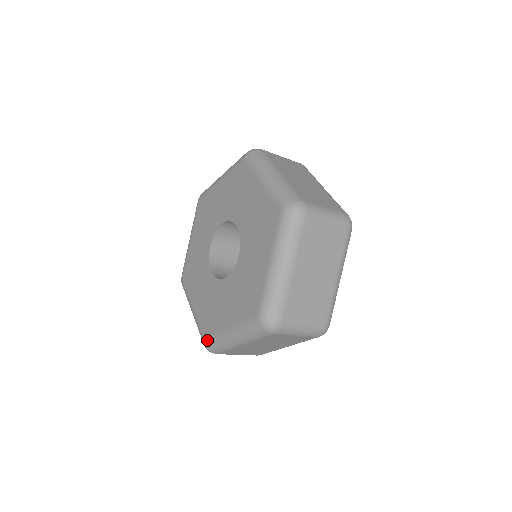
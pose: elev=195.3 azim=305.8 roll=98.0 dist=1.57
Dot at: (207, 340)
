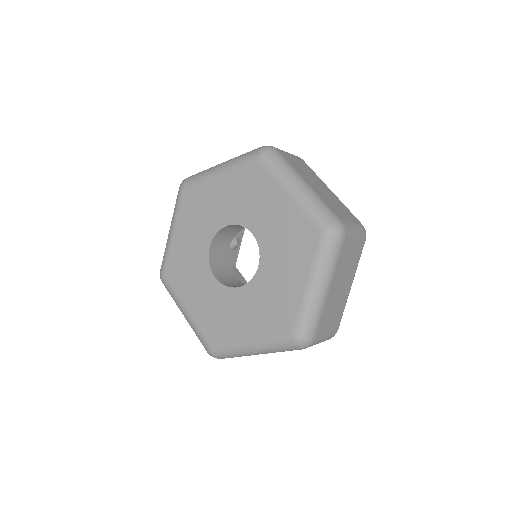
Dot at: (165, 280)
